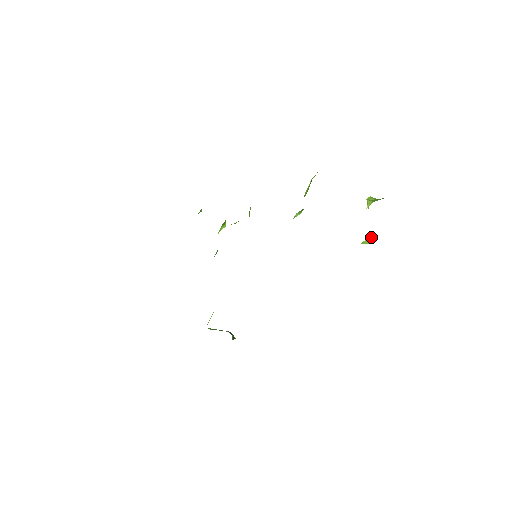
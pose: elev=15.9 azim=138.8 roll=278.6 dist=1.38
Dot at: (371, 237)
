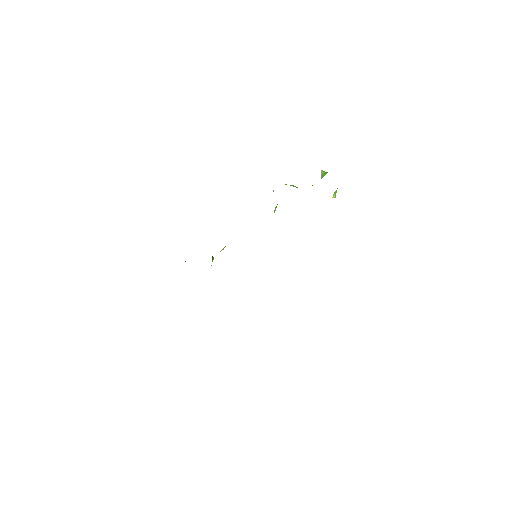
Dot at: (336, 191)
